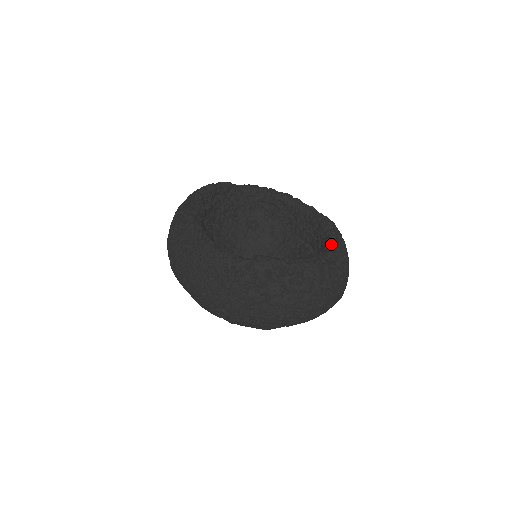
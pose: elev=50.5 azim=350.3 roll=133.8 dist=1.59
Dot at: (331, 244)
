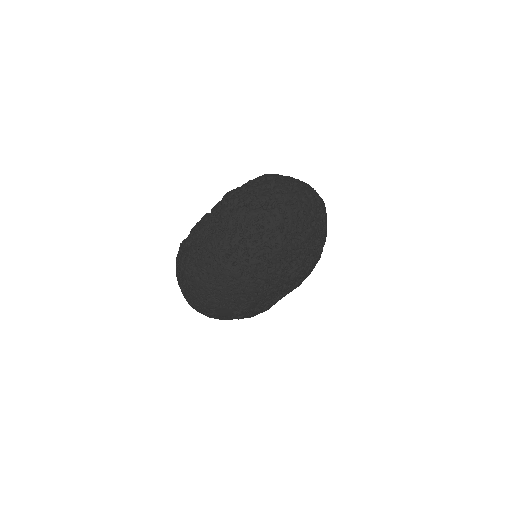
Dot at: occluded
